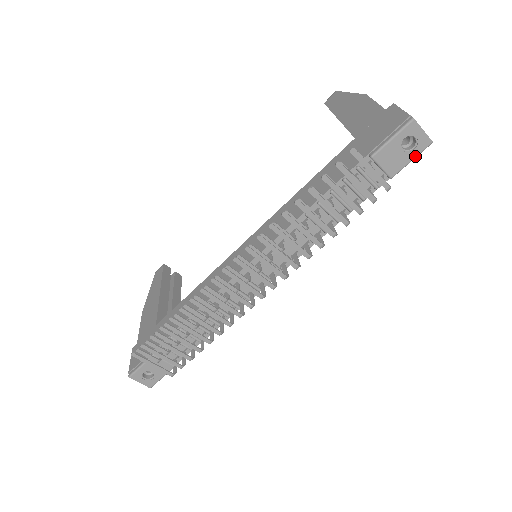
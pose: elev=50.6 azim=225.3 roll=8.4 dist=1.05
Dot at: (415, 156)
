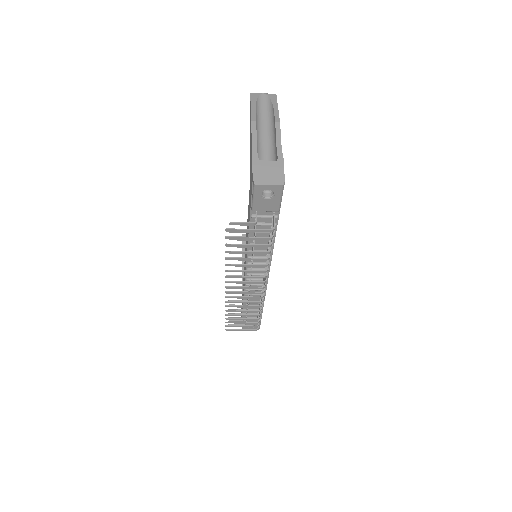
Dot at: (280, 196)
